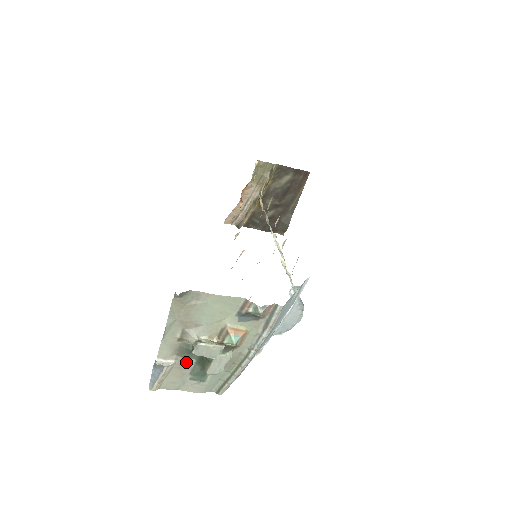
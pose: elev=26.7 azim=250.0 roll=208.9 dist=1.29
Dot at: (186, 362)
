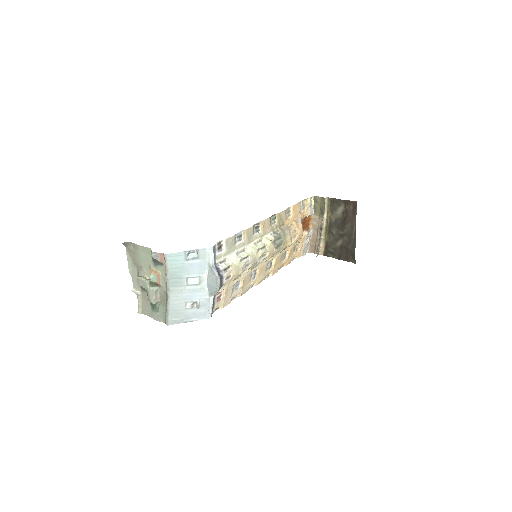
Dot at: (146, 295)
